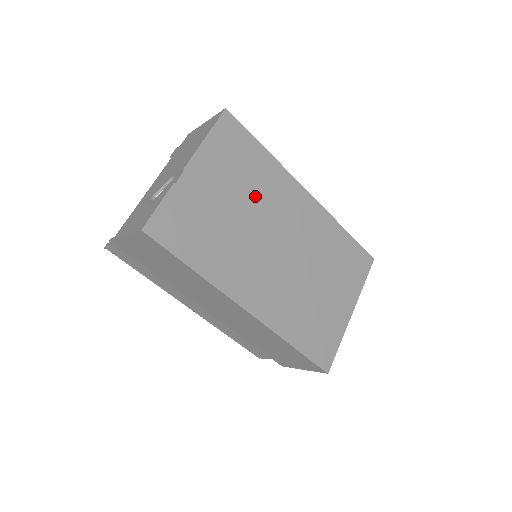
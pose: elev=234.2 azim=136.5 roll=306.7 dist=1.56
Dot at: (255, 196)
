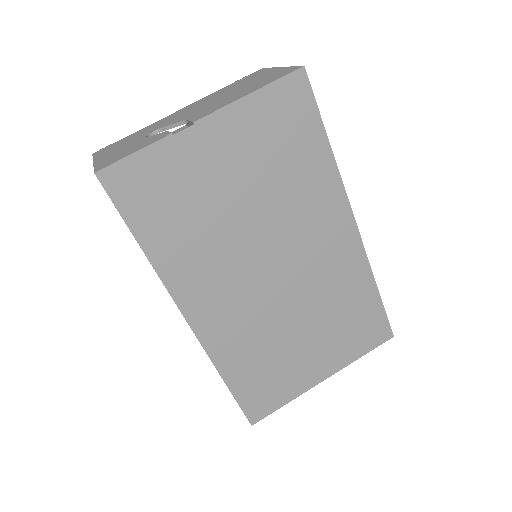
Dot at: (278, 198)
